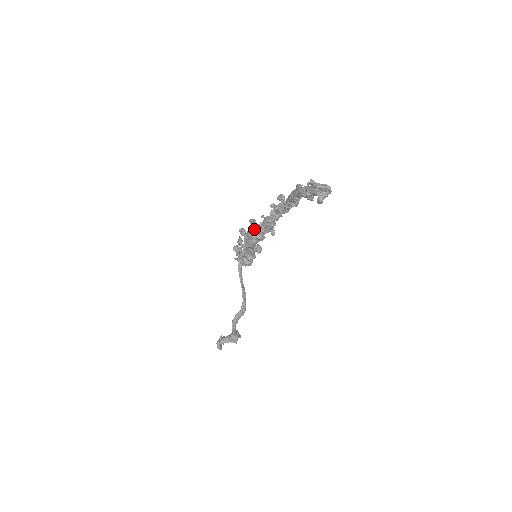
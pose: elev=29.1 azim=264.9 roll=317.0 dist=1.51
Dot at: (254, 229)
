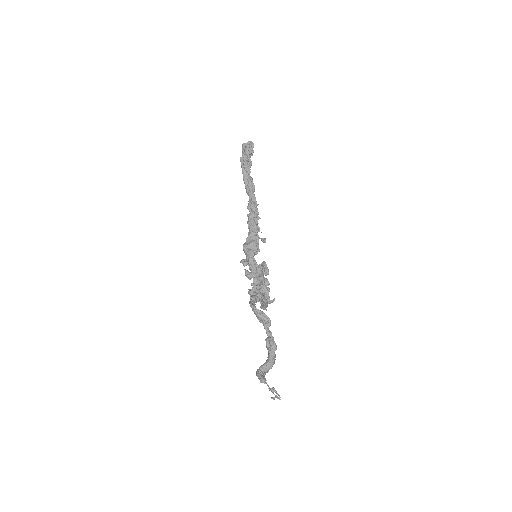
Dot at: occluded
